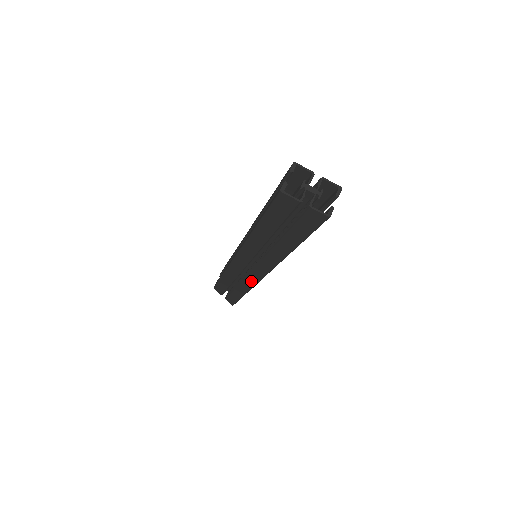
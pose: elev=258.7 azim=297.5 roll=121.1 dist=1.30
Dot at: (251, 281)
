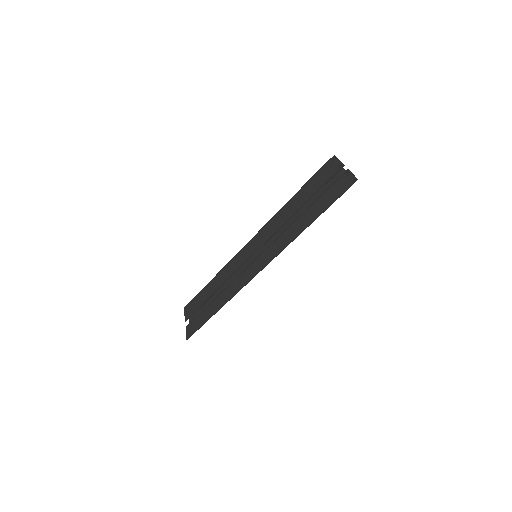
Dot at: (238, 284)
